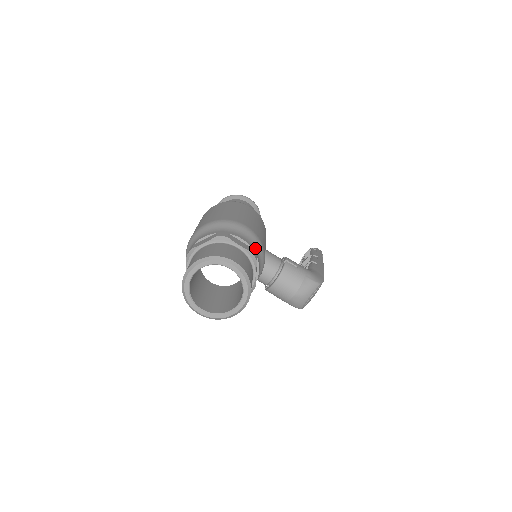
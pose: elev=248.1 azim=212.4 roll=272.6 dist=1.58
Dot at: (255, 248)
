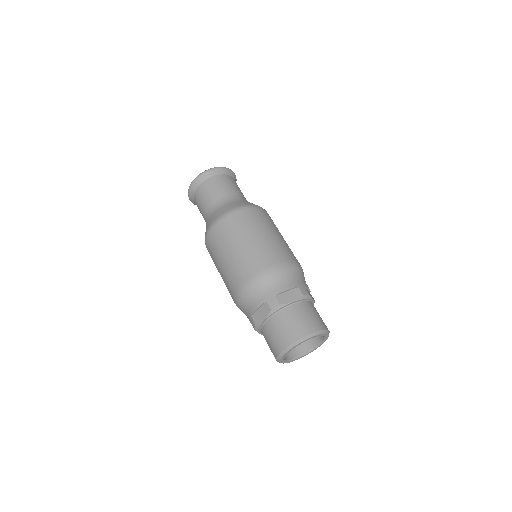
Dot at: occluded
